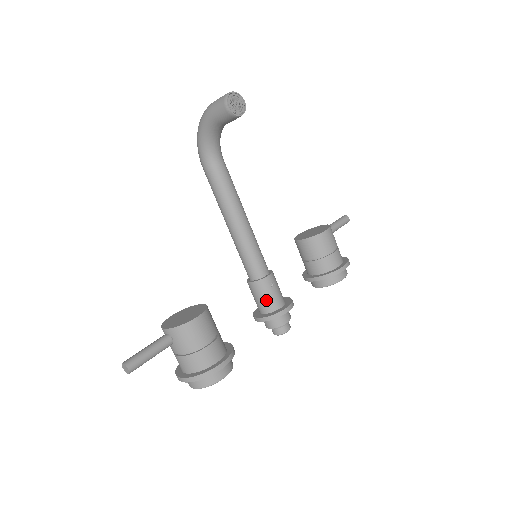
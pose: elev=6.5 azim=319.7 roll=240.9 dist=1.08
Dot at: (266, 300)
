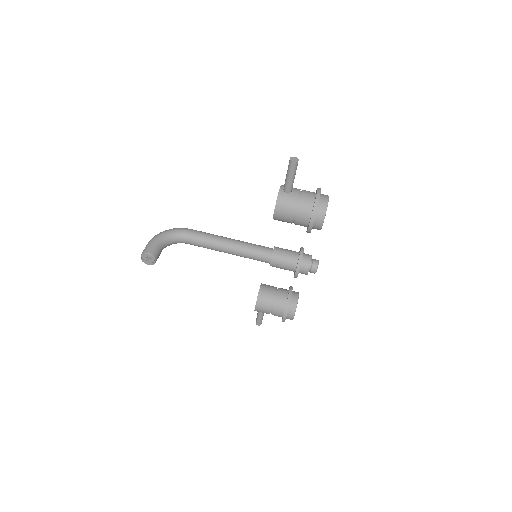
Dot at: (285, 269)
